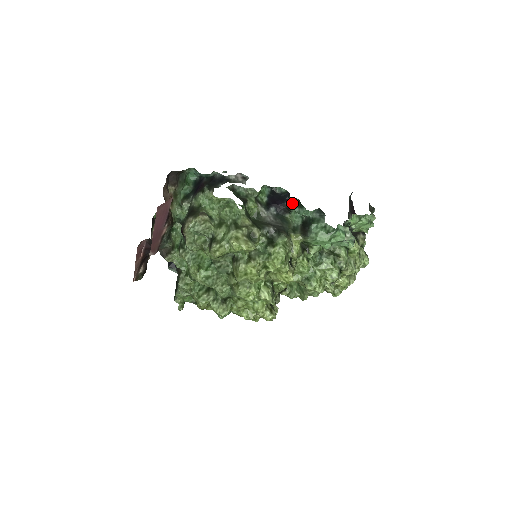
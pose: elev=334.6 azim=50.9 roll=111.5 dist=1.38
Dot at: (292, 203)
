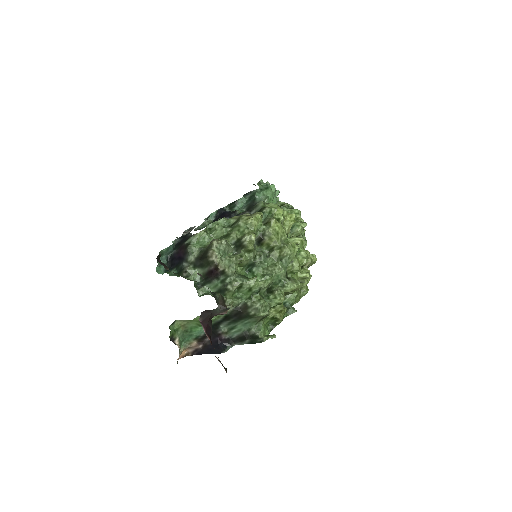
Dot at: occluded
